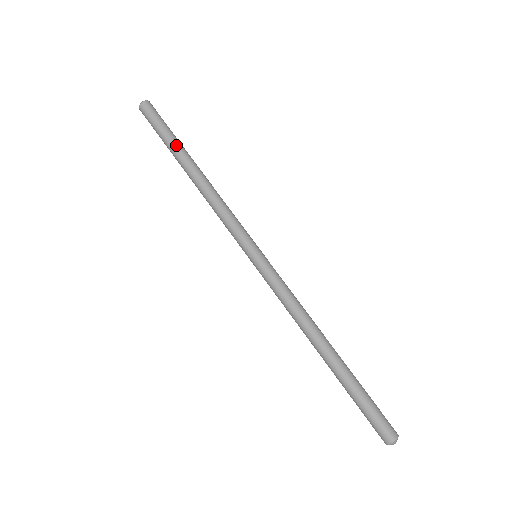
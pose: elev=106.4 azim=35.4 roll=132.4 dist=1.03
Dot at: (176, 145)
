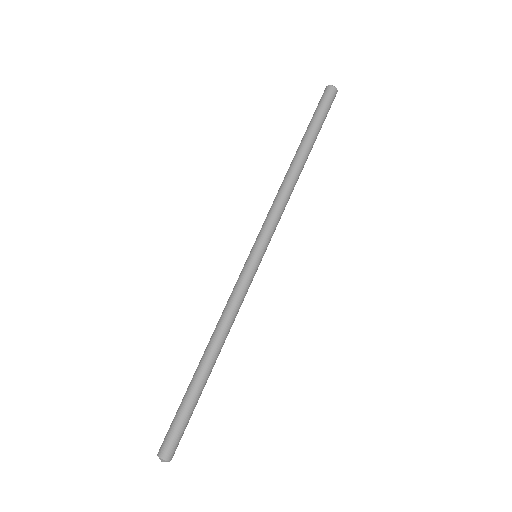
Dot at: (314, 137)
